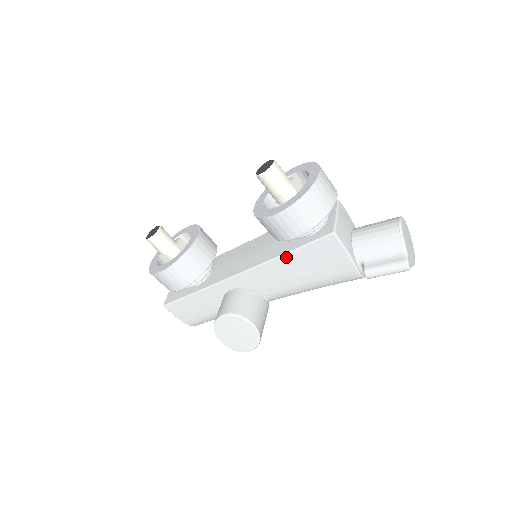
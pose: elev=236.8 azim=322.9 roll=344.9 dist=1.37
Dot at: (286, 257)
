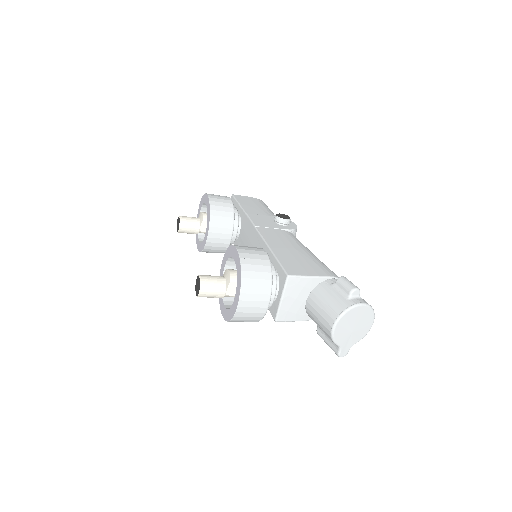
Dot at: occluded
